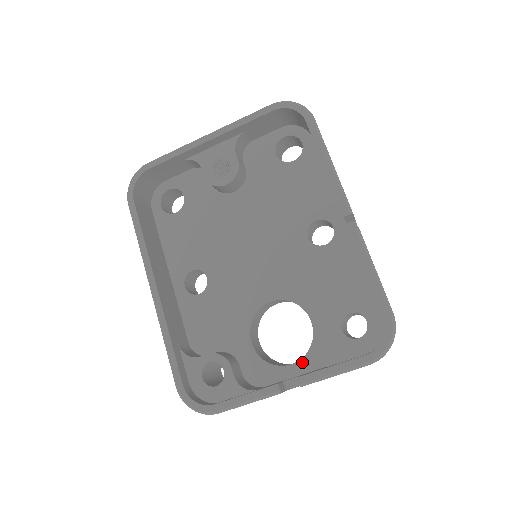
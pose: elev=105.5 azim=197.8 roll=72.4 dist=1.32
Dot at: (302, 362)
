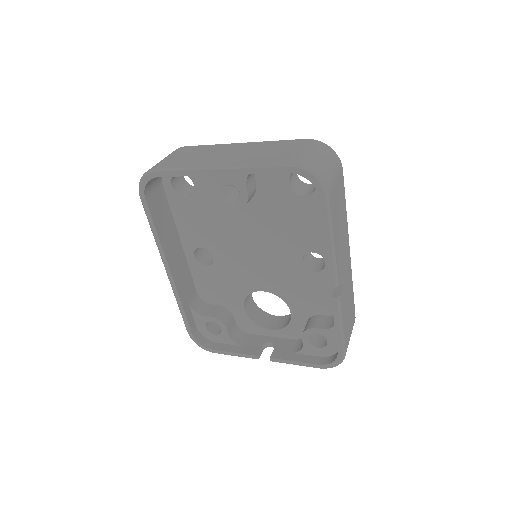
Dot at: (279, 331)
